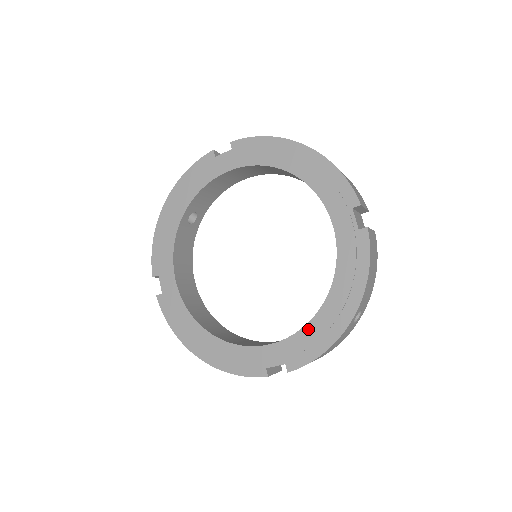
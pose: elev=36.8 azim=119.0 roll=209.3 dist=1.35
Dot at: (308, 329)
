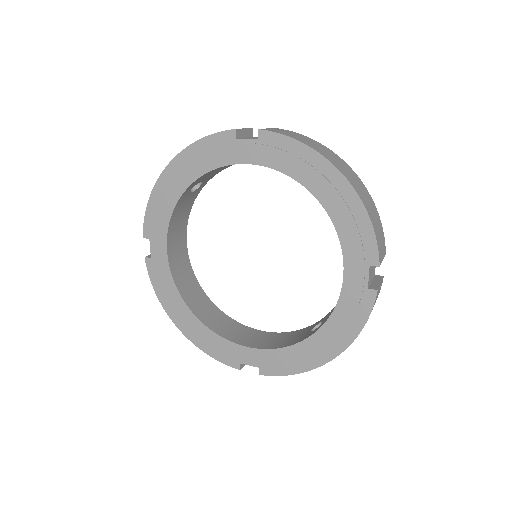
Dot at: (288, 351)
